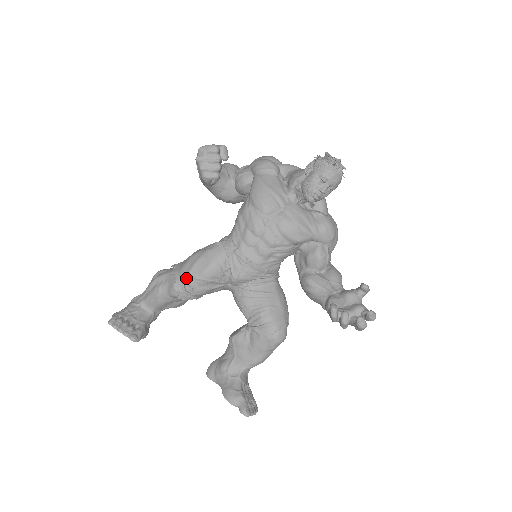
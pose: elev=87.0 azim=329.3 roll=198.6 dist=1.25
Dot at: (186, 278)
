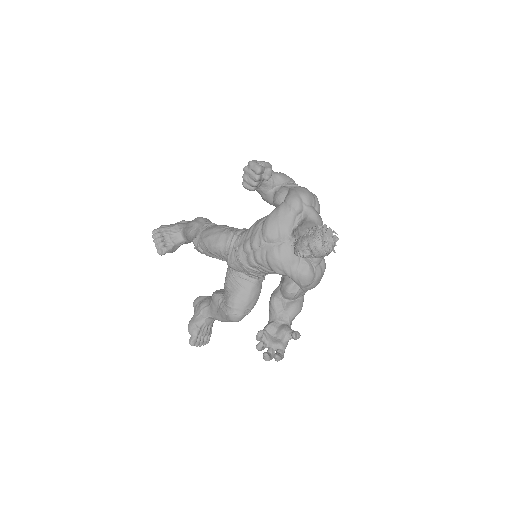
Dot at: (201, 241)
